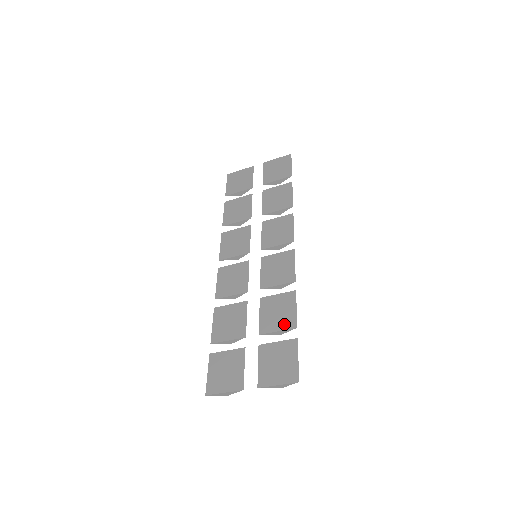
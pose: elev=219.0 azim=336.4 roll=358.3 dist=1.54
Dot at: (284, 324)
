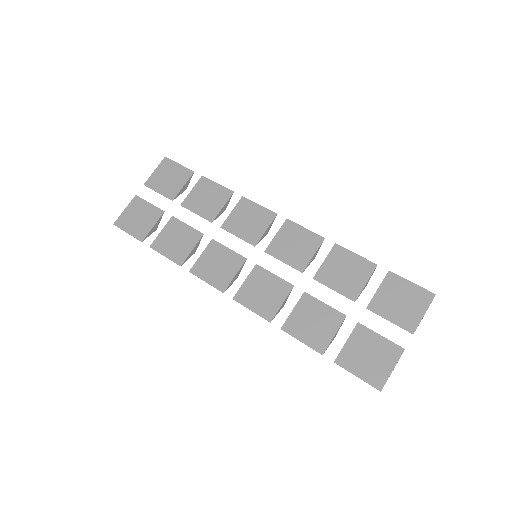
Dot at: (364, 273)
